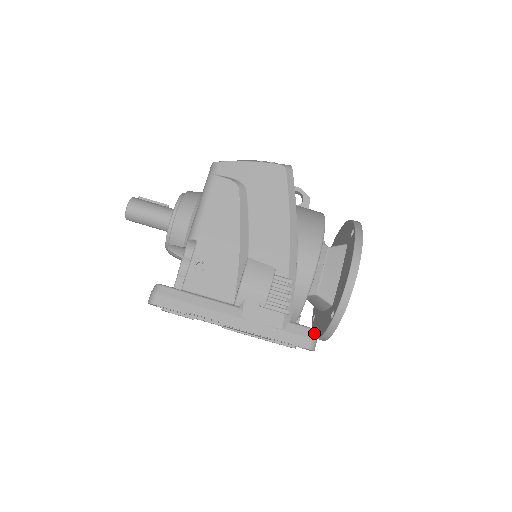
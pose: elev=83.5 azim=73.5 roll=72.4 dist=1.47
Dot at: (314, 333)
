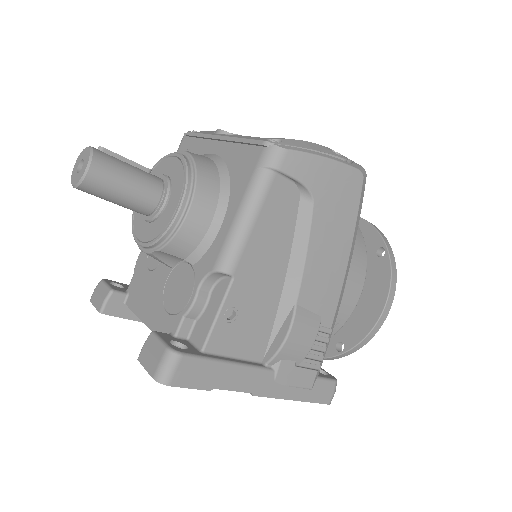
Dot at: (336, 385)
